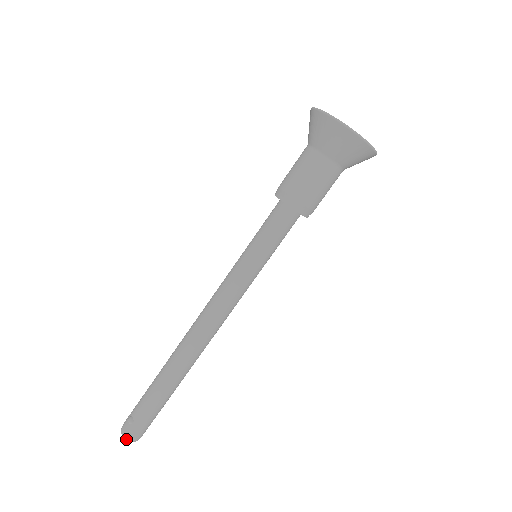
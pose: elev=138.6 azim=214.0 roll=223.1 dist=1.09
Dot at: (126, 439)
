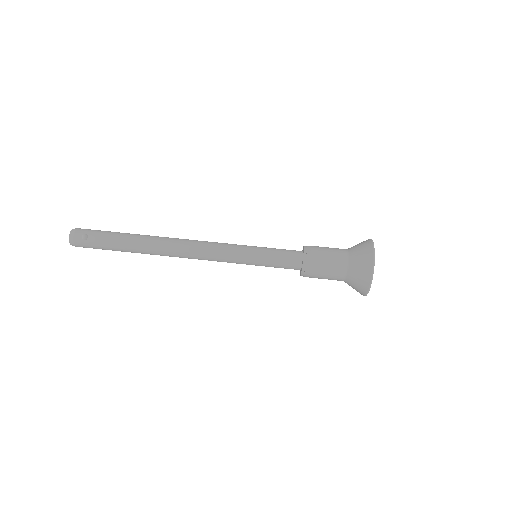
Dot at: (70, 241)
